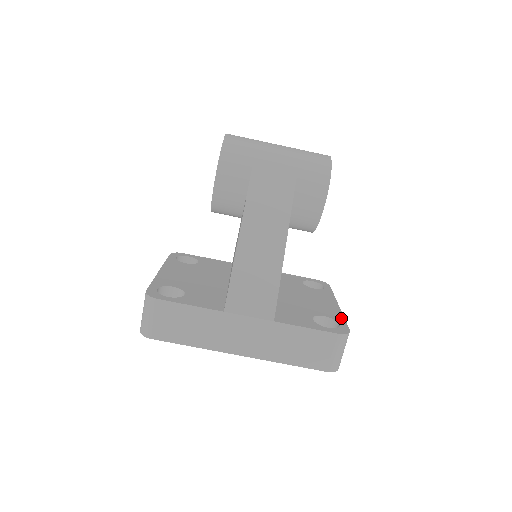
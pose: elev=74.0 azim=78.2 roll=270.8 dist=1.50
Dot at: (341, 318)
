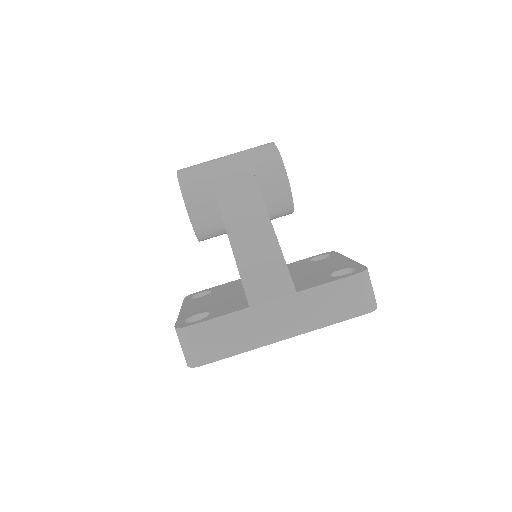
Dot at: (355, 264)
